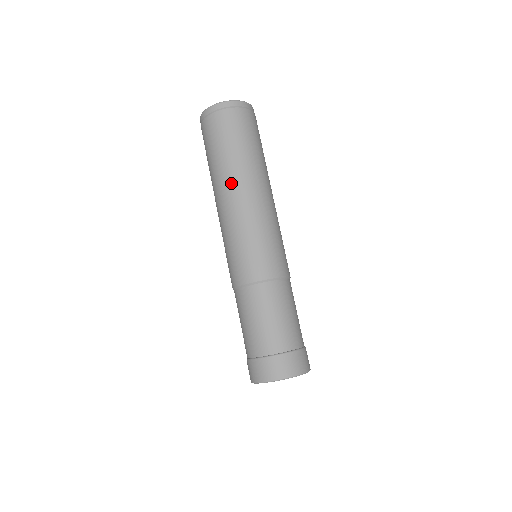
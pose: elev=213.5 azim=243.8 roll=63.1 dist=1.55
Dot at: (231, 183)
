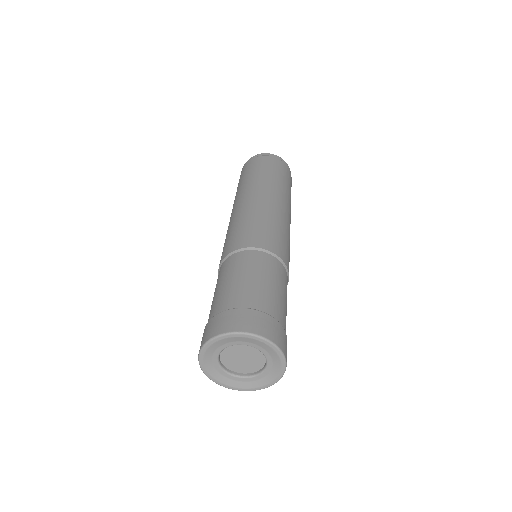
Dot at: (246, 191)
